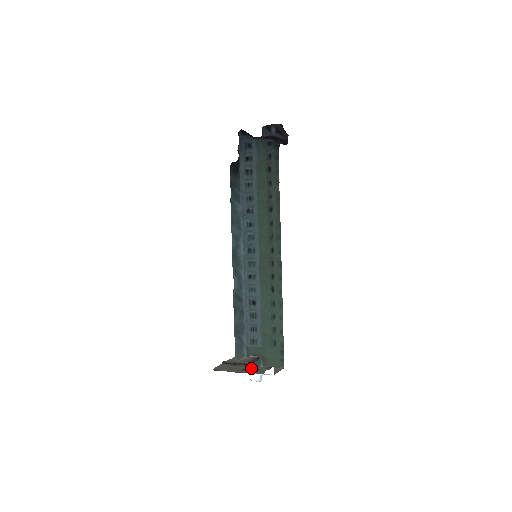
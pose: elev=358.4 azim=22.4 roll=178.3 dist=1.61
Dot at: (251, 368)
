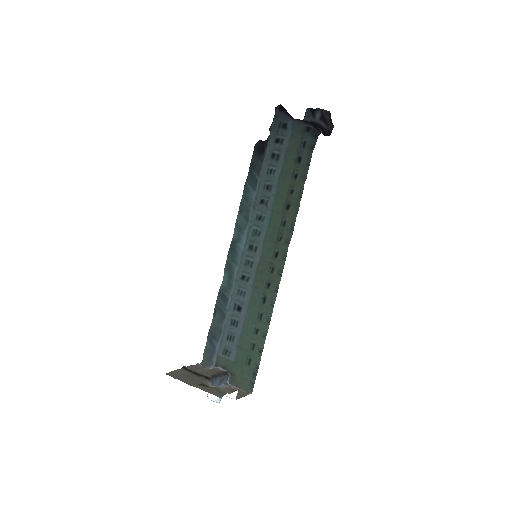
Dot at: (212, 384)
